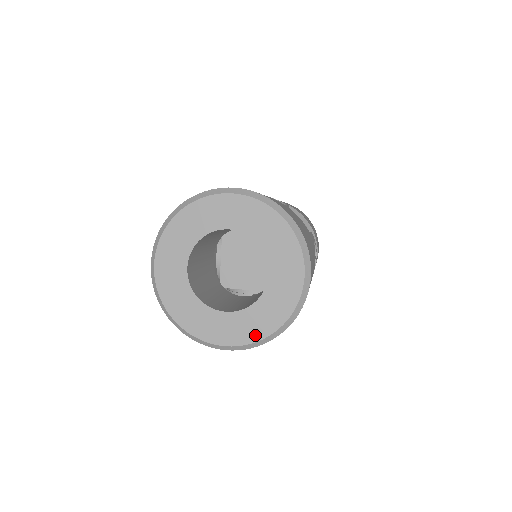
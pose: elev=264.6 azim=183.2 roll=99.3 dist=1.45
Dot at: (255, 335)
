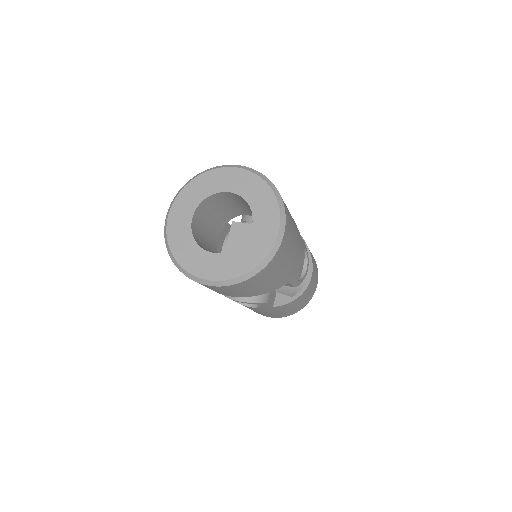
Dot at: (232, 273)
